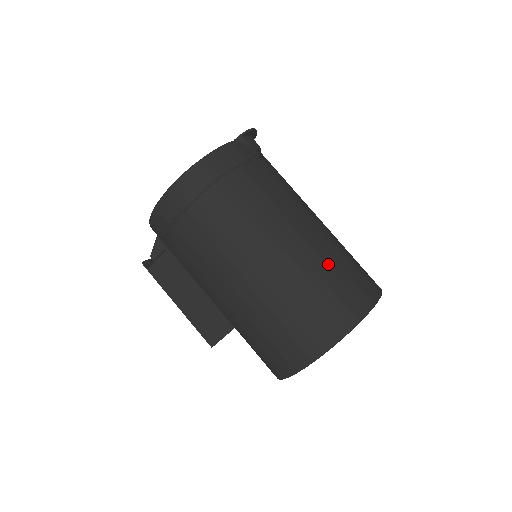
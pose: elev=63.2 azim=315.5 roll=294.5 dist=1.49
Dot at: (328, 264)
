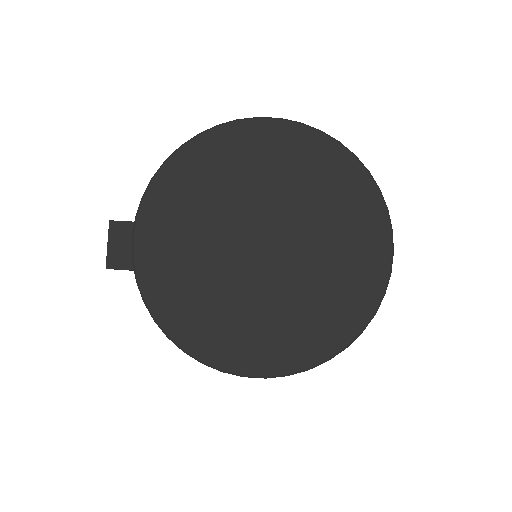
Dot at: occluded
